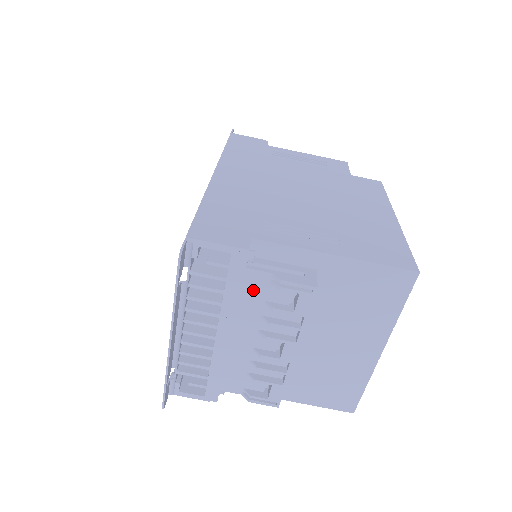
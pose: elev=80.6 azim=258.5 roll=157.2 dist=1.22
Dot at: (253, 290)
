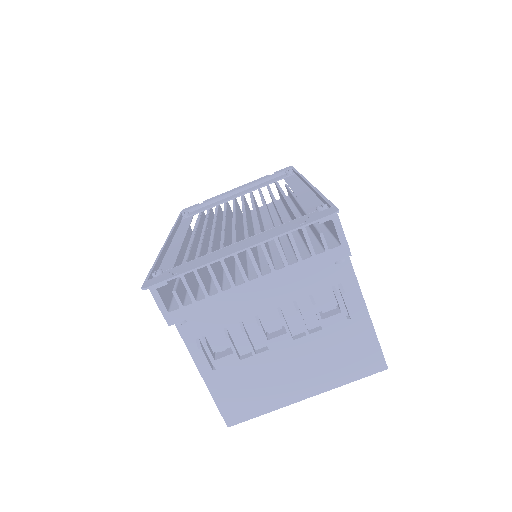
Dot at: (316, 280)
